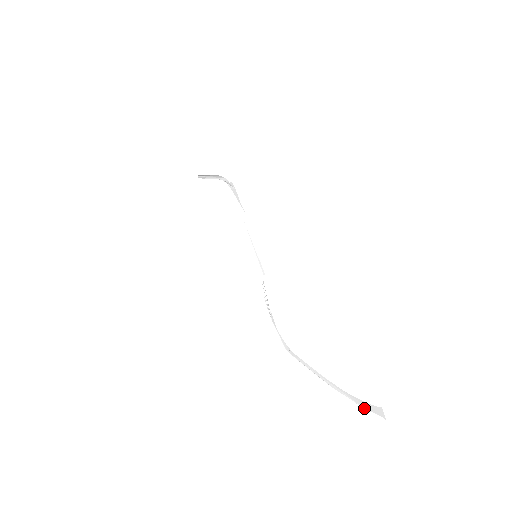
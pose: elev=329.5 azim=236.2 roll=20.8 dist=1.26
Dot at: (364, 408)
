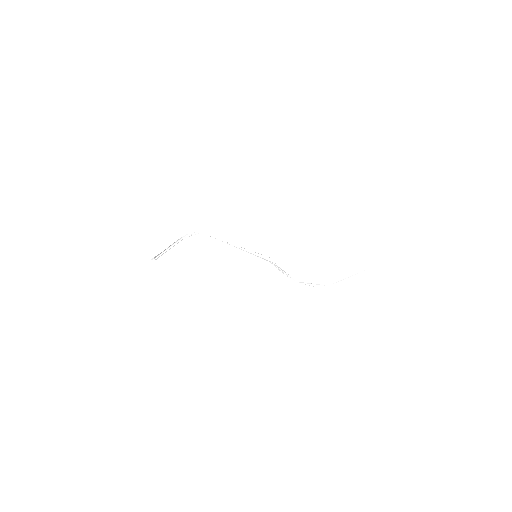
Dot at: (393, 255)
